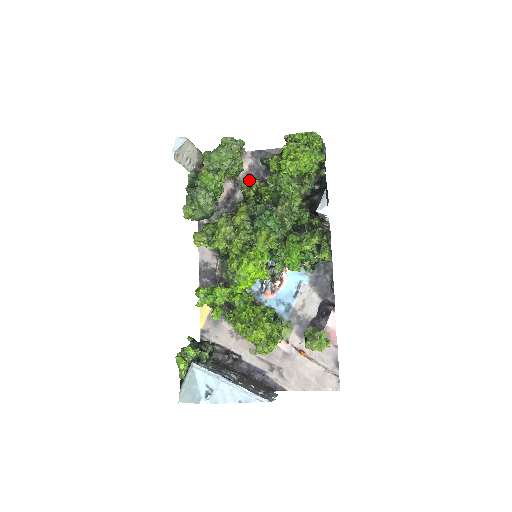
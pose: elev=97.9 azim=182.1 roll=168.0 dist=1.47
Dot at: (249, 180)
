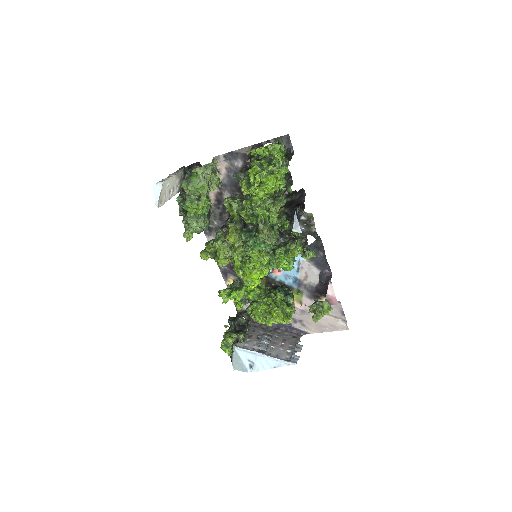
Dot at: (229, 202)
